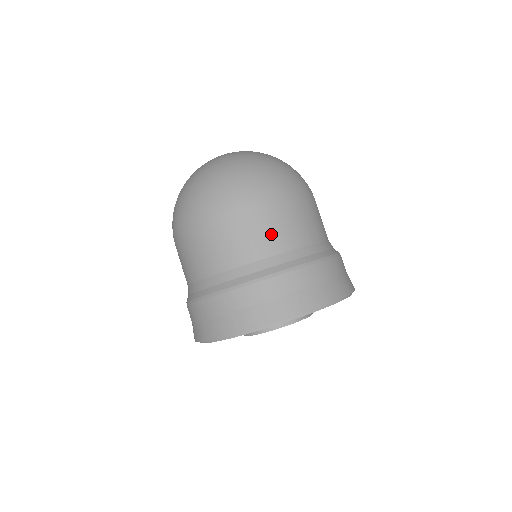
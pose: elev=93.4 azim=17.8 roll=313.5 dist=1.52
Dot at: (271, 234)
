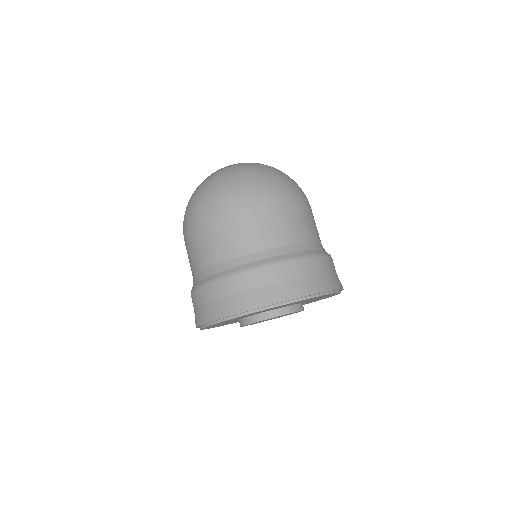
Dot at: (263, 231)
